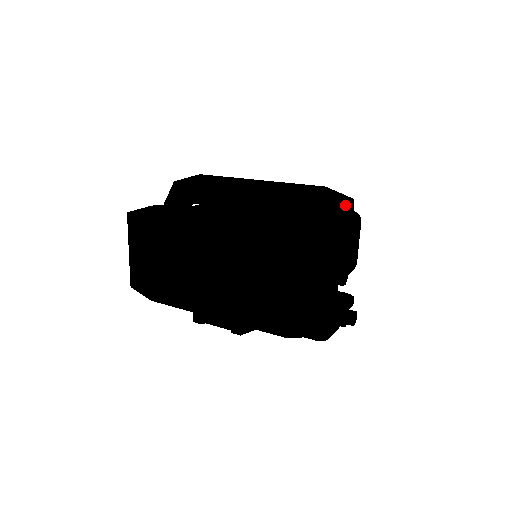
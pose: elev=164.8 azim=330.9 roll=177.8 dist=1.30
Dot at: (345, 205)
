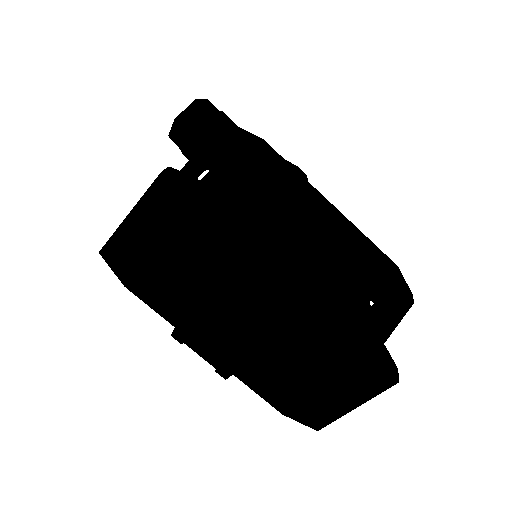
Dot at: (408, 305)
